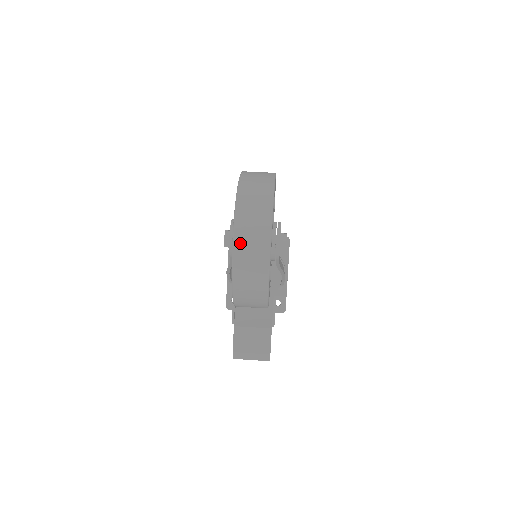
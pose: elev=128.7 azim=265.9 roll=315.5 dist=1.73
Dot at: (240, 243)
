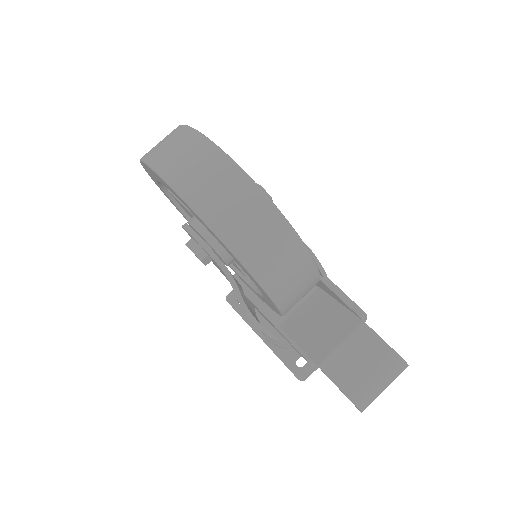
Dot at: (183, 182)
